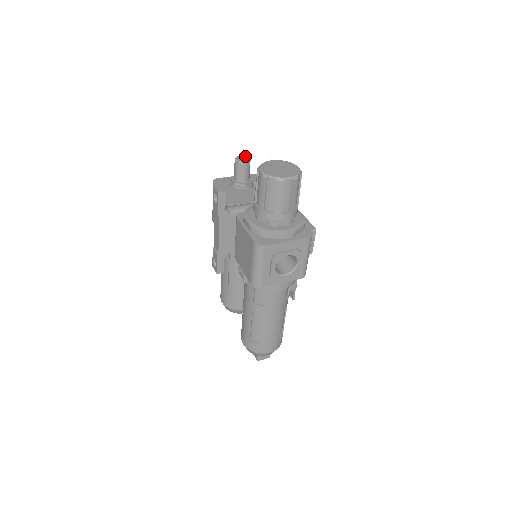
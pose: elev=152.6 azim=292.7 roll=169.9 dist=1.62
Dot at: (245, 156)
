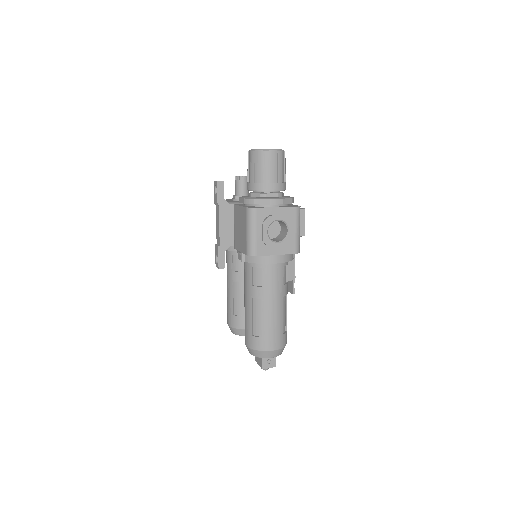
Dot at: occluded
